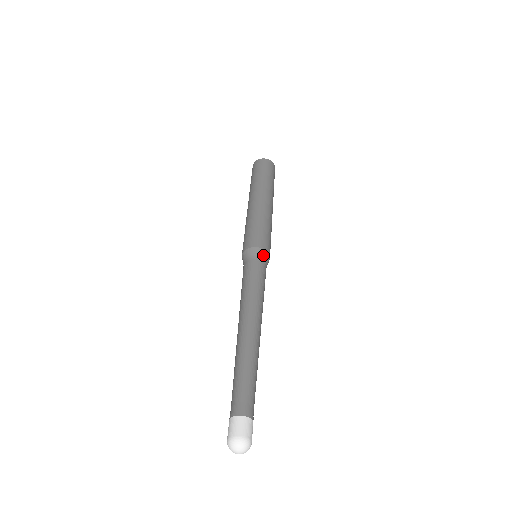
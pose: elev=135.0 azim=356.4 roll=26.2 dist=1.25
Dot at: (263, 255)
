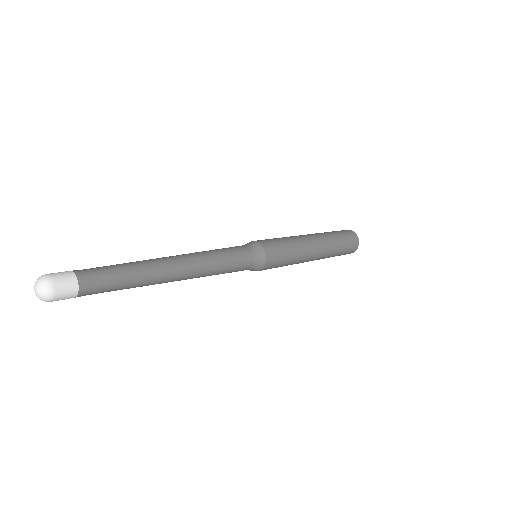
Dot at: (260, 258)
